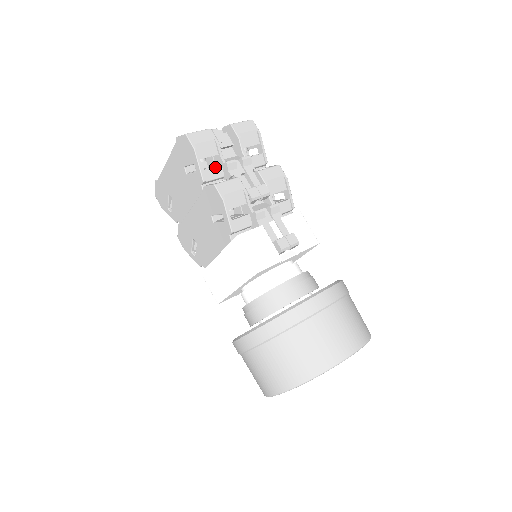
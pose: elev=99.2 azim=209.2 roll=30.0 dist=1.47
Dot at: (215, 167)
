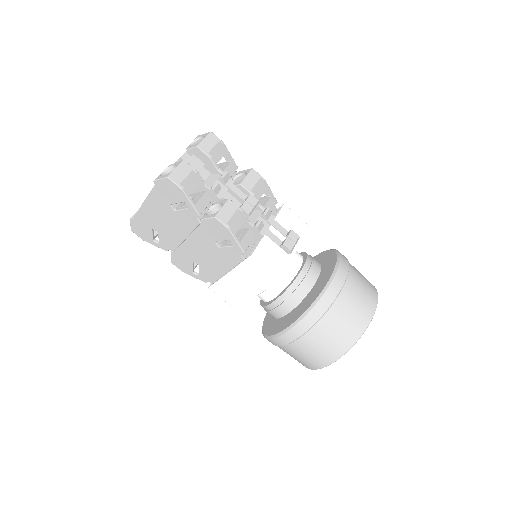
Dot at: (202, 196)
